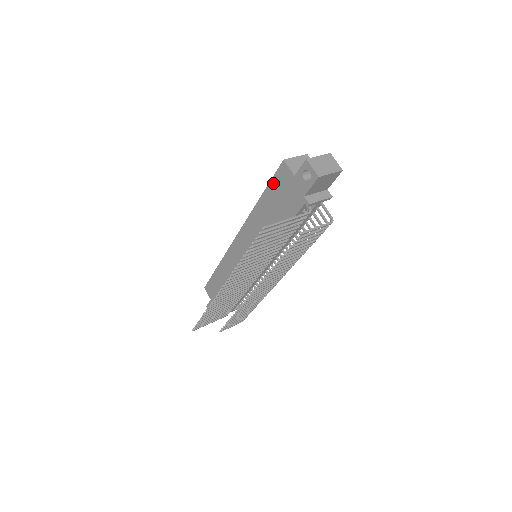
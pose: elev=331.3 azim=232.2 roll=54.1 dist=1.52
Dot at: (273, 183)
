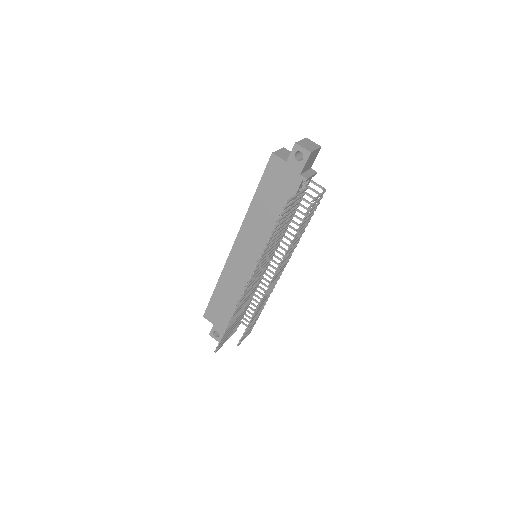
Dot at: (265, 177)
